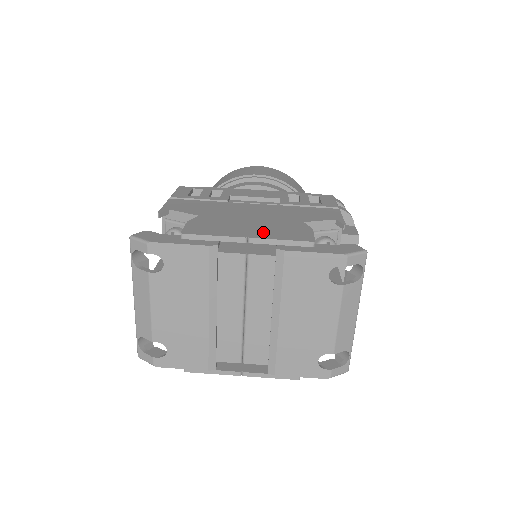
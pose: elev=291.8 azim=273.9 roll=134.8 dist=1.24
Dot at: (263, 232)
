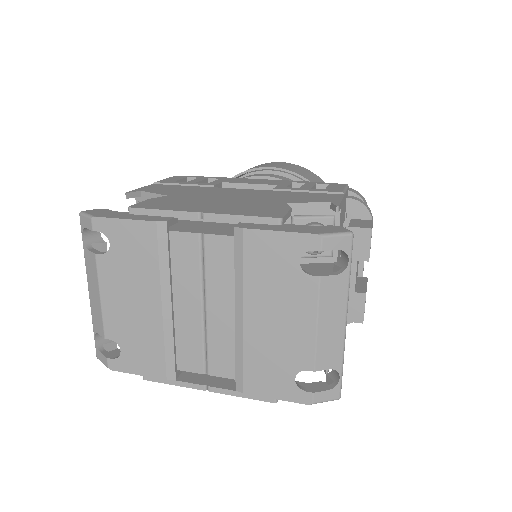
Dot at: (225, 209)
